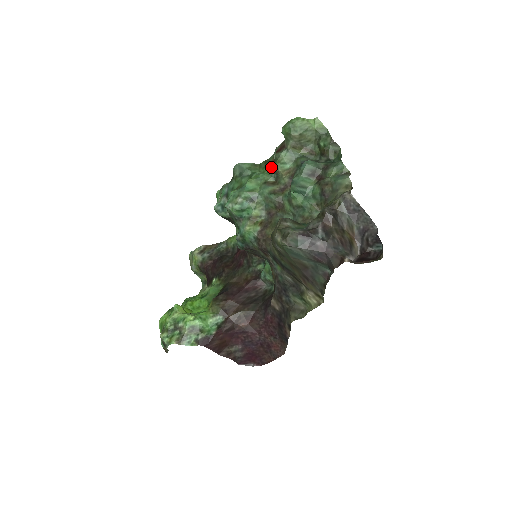
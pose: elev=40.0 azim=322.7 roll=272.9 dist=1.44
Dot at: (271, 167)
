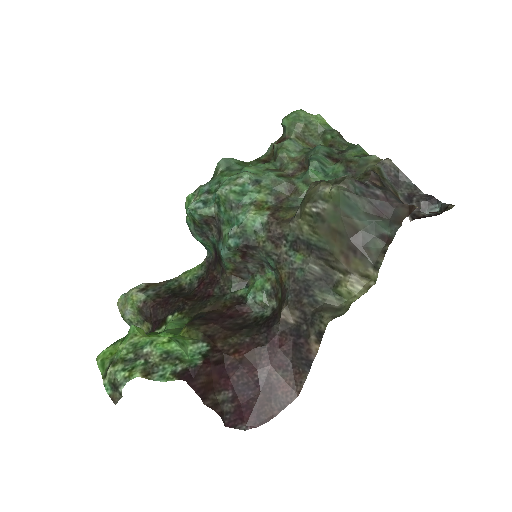
Dot at: (266, 162)
